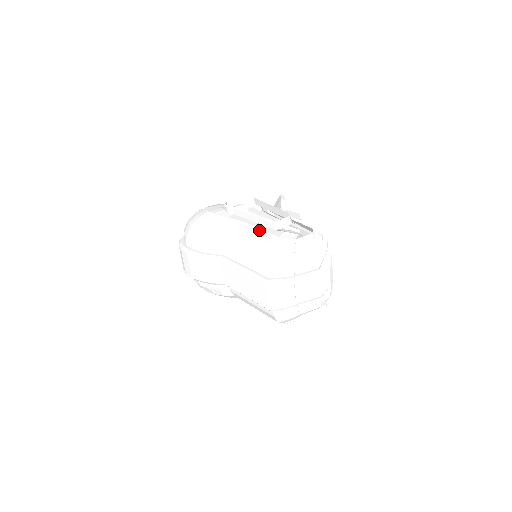
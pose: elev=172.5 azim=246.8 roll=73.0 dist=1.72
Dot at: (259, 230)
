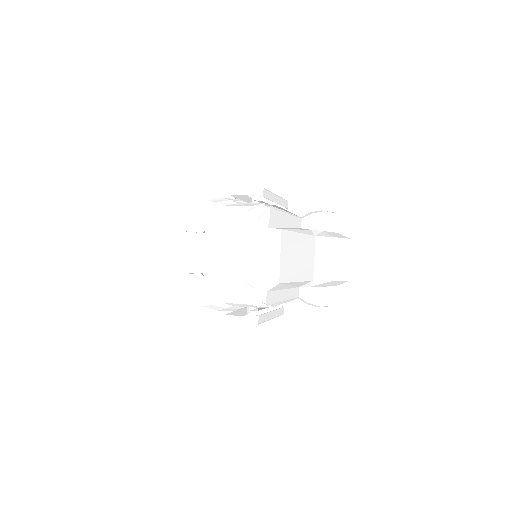
Dot at: occluded
